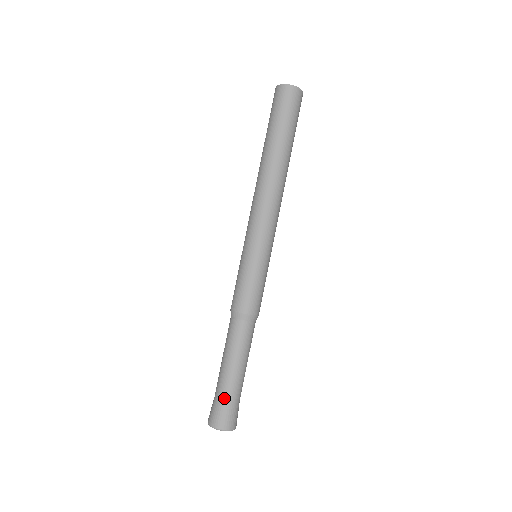
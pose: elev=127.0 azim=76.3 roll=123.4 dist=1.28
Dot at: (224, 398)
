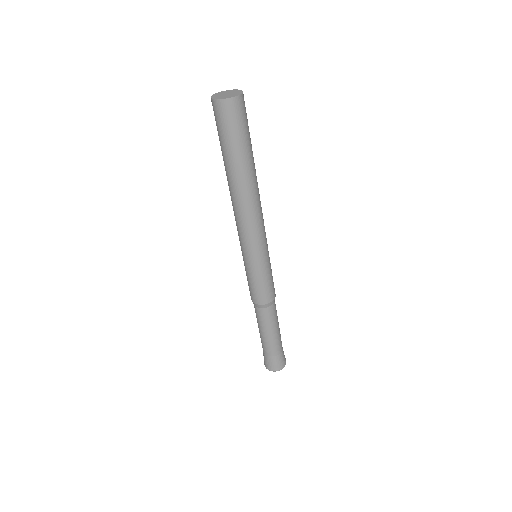
Dot at: (277, 353)
